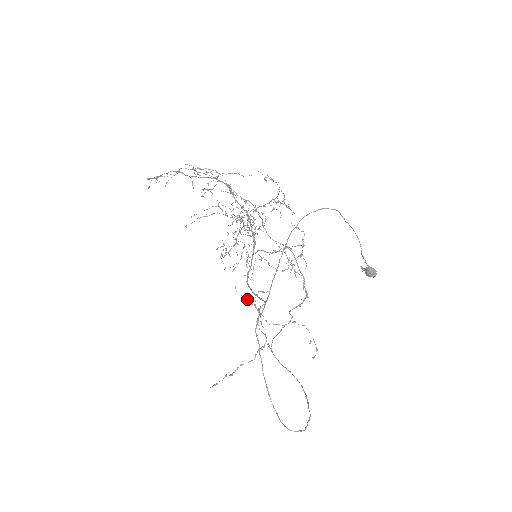
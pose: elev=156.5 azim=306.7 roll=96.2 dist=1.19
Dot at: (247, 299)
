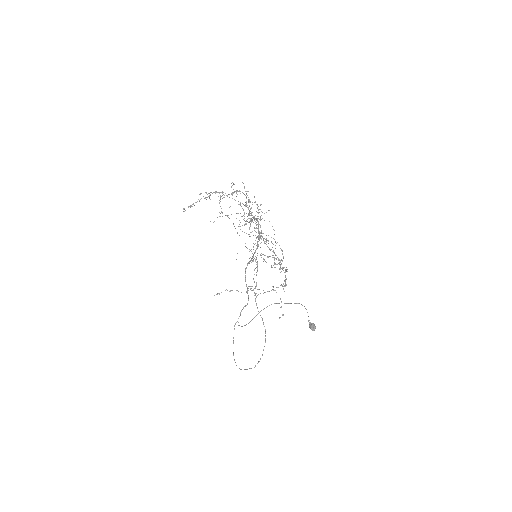
Dot at: (252, 253)
